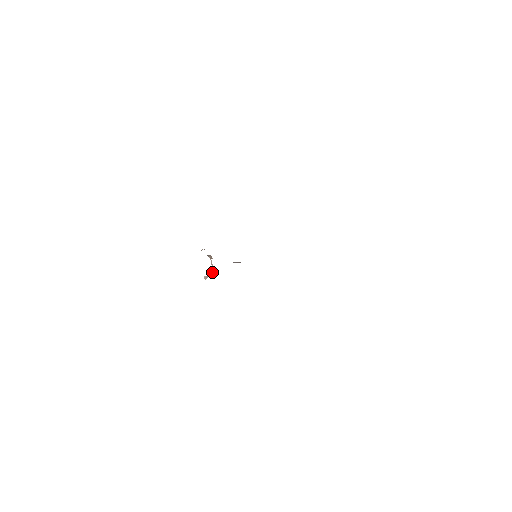
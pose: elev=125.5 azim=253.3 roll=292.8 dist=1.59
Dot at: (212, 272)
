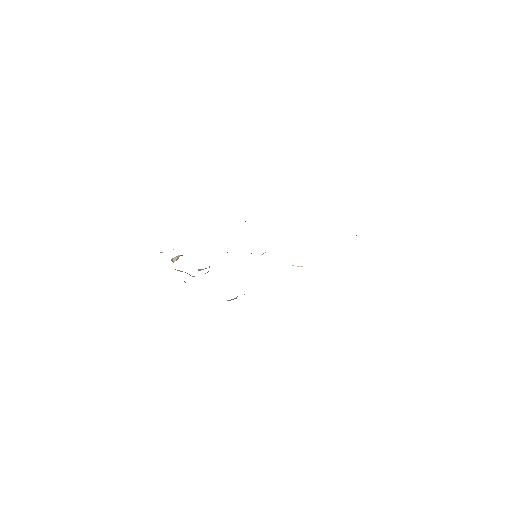
Dot at: occluded
